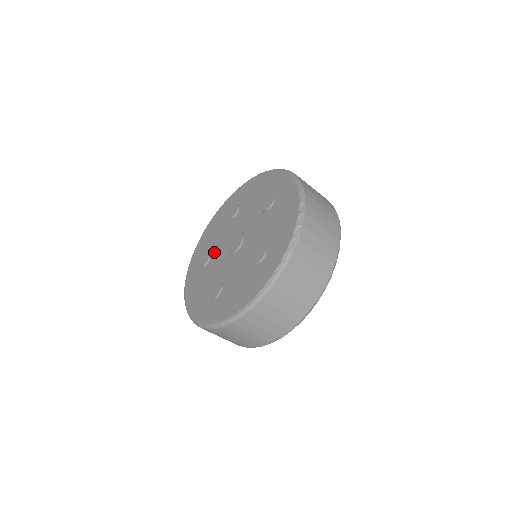
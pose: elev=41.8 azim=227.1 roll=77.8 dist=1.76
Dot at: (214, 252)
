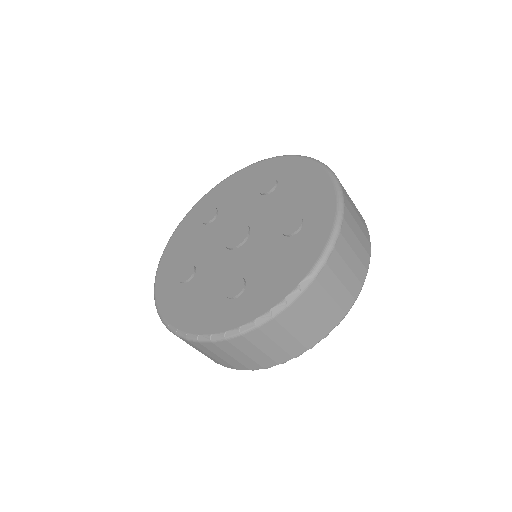
Dot at: (220, 217)
